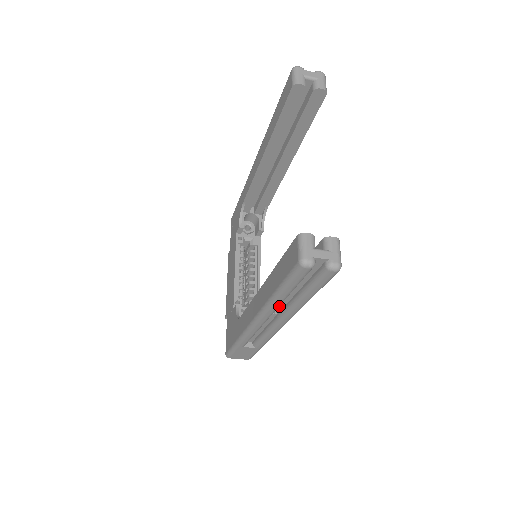
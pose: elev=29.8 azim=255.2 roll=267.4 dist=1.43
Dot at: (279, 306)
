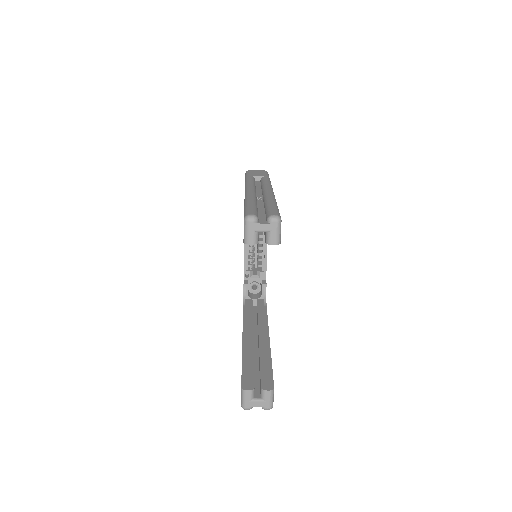
Dot at: occluded
